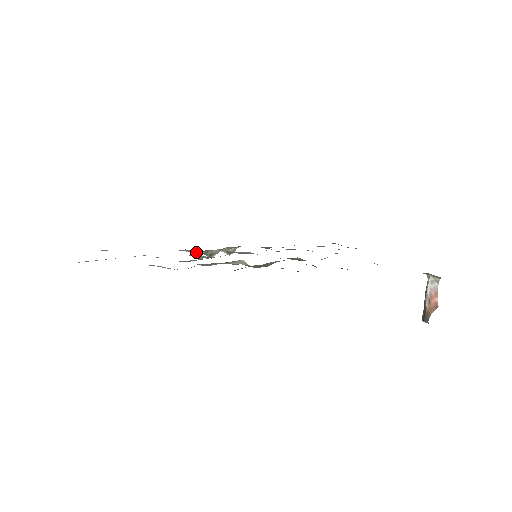
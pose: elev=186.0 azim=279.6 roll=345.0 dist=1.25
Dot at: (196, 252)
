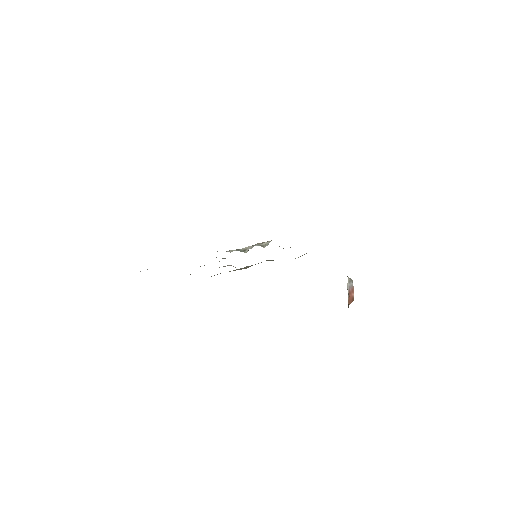
Dot at: (229, 251)
